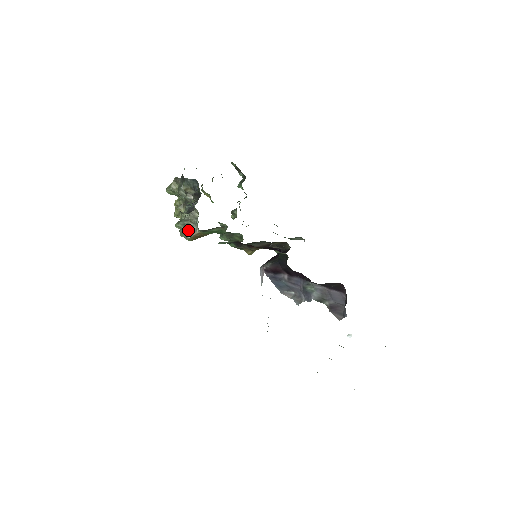
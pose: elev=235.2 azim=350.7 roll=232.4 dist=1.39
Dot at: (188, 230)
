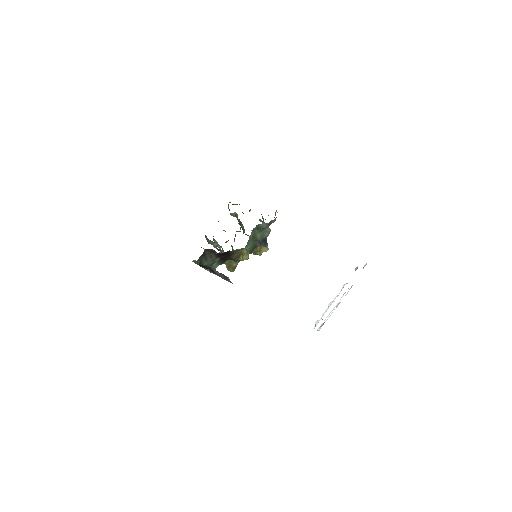
Dot at: occluded
